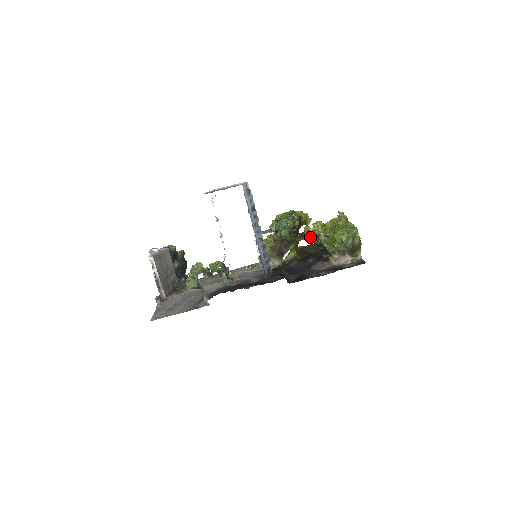
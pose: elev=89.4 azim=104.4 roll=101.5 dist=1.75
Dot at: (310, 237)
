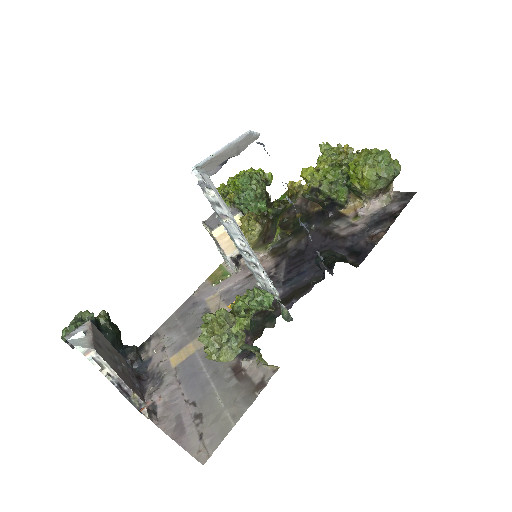
Dot at: (306, 194)
